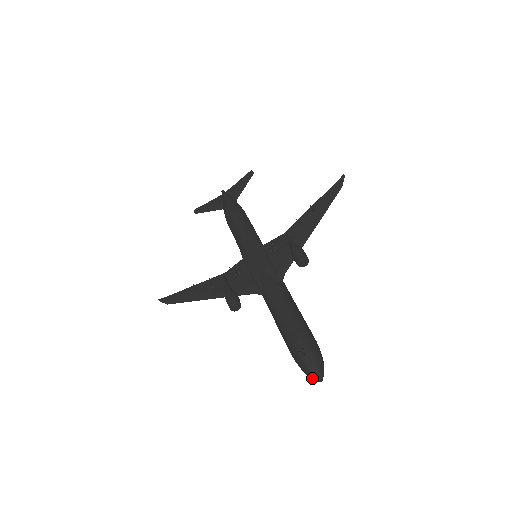
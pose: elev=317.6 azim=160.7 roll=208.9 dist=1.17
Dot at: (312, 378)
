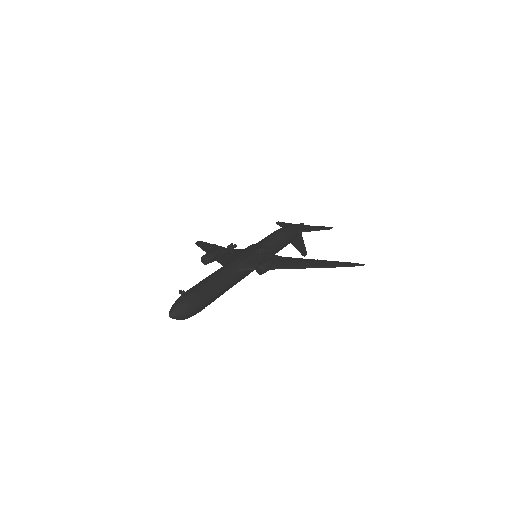
Dot at: (170, 311)
